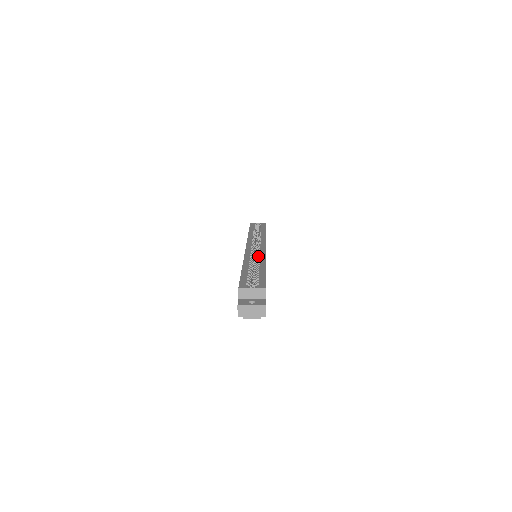
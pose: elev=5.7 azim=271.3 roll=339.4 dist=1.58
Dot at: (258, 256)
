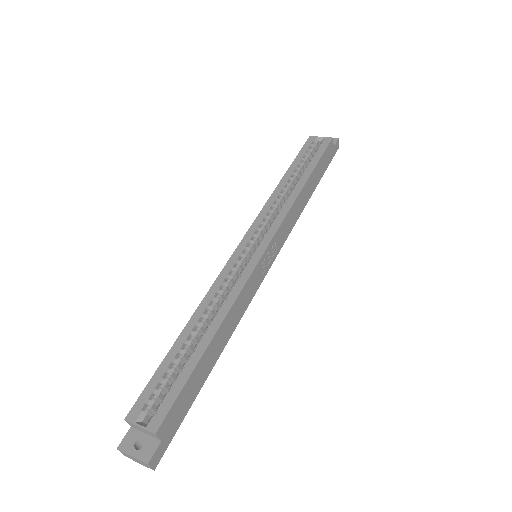
Dot at: (231, 288)
